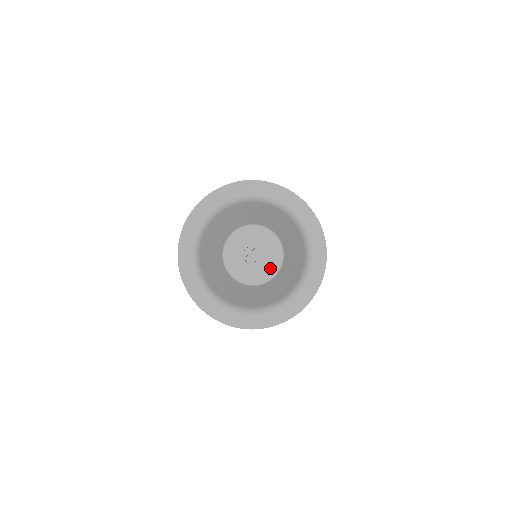
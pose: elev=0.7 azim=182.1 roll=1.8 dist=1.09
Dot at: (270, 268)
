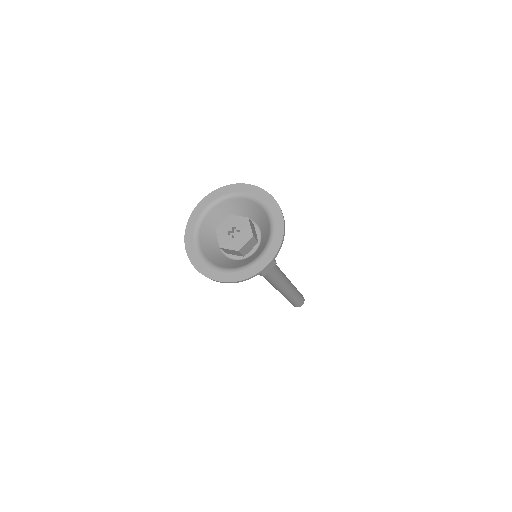
Dot at: (249, 229)
